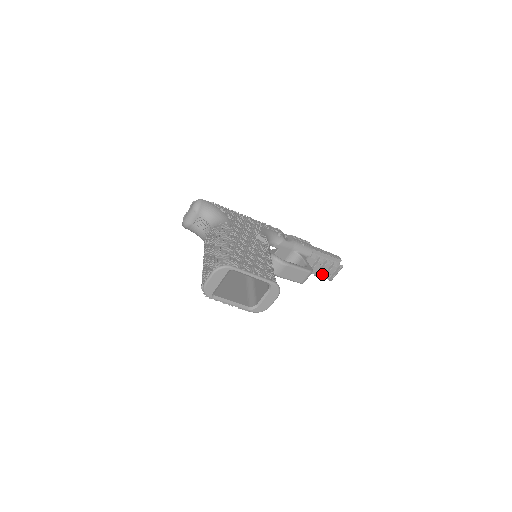
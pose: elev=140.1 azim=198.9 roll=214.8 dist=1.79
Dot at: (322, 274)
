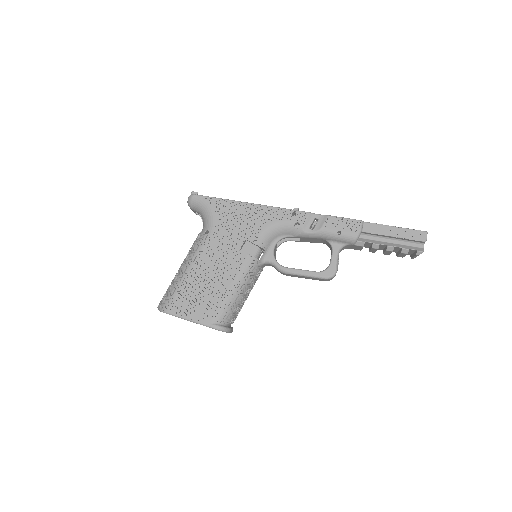
Dot at: (395, 251)
